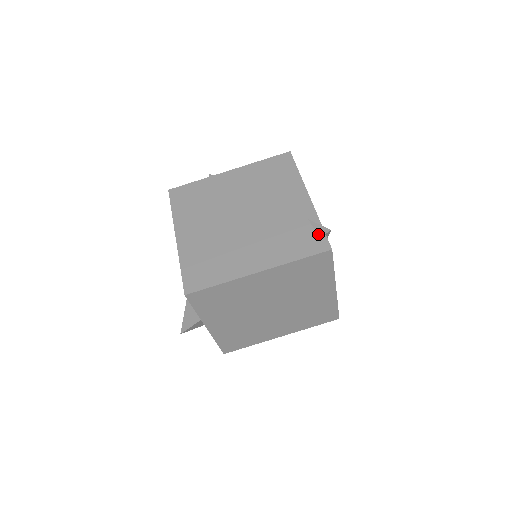
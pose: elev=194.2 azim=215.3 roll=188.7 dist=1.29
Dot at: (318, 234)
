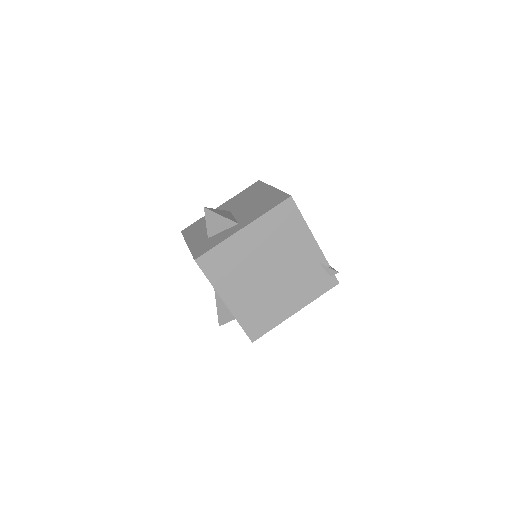
Dot at: (329, 274)
